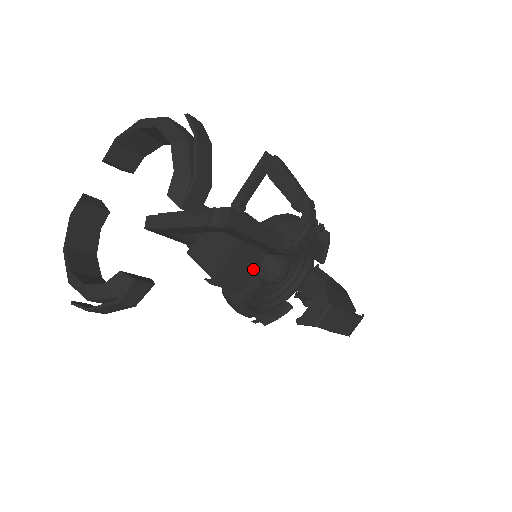
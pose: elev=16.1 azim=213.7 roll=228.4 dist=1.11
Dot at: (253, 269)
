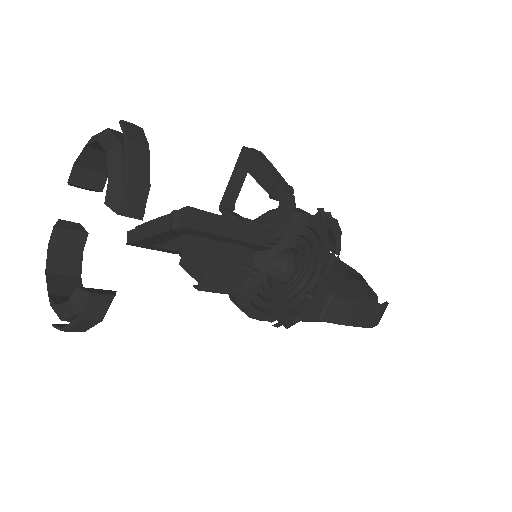
Dot at: (244, 269)
